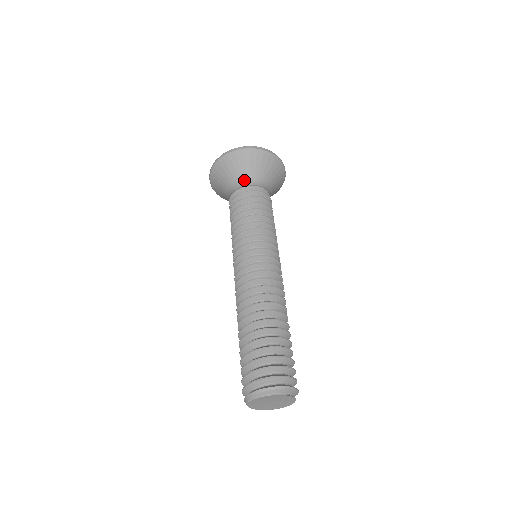
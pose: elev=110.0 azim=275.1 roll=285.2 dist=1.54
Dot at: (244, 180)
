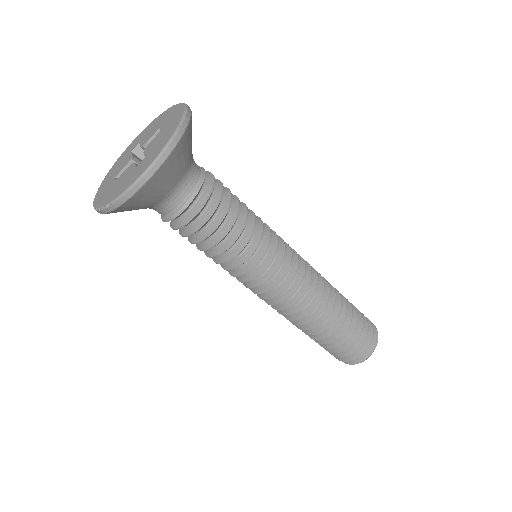
Dot at: (171, 199)
